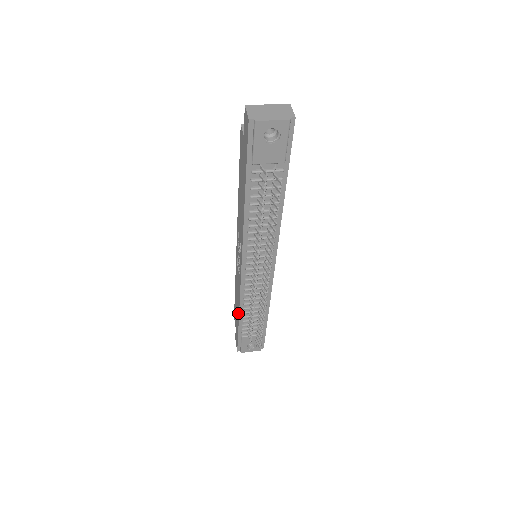
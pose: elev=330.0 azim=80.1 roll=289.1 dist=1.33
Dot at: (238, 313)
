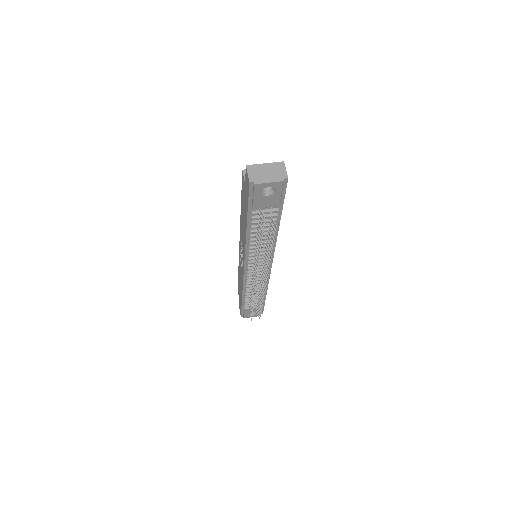
Dot at: (241, 293)
